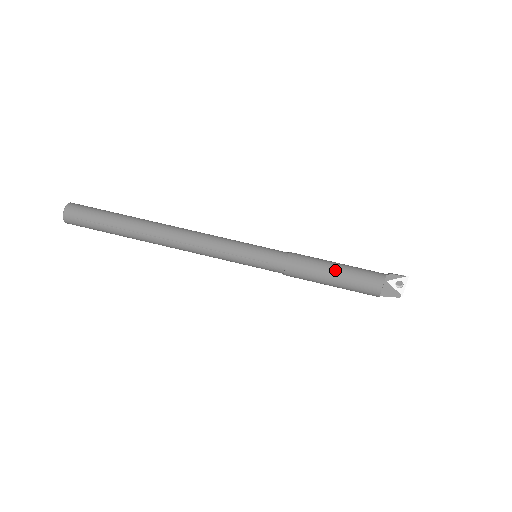
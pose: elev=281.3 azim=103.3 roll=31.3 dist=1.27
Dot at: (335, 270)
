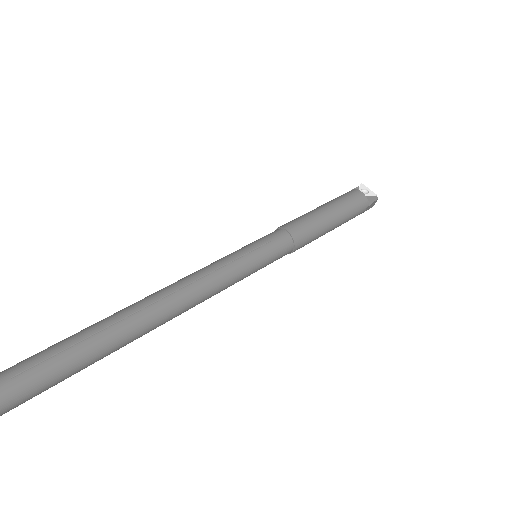
Dot at: (320, 207)
